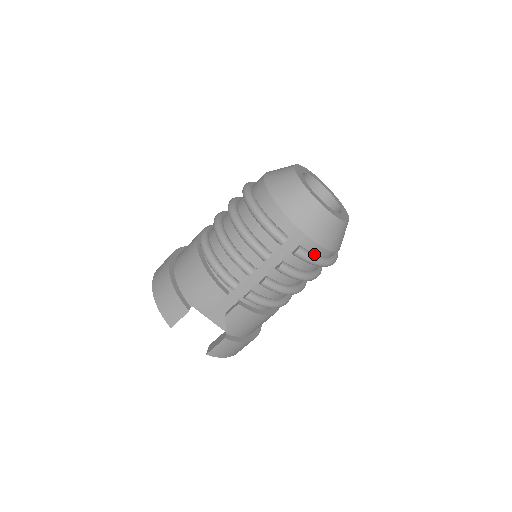
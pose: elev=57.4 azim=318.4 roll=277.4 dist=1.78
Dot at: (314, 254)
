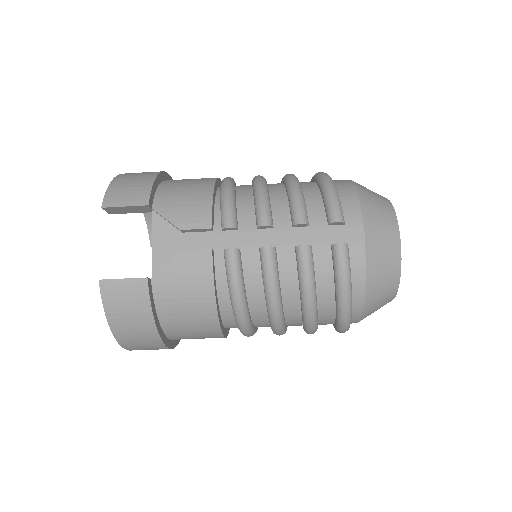
Dot at: (351, 273)
